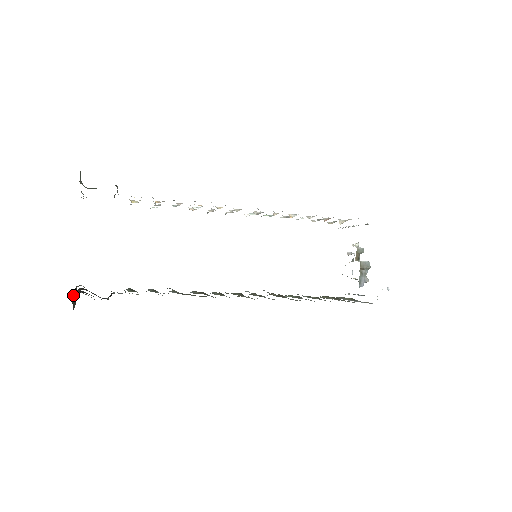
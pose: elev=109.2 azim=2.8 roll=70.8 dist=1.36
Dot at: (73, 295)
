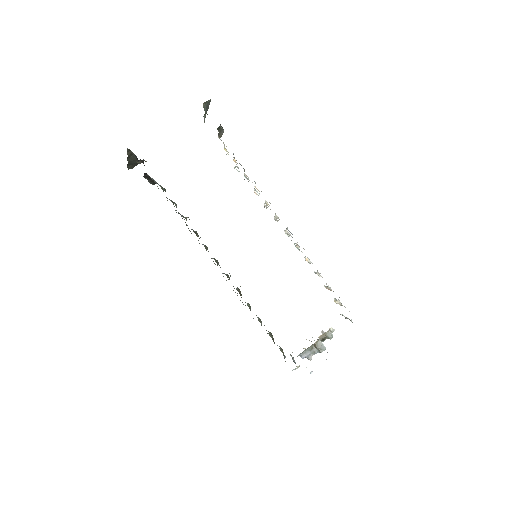
Dot at: (130, 153)
